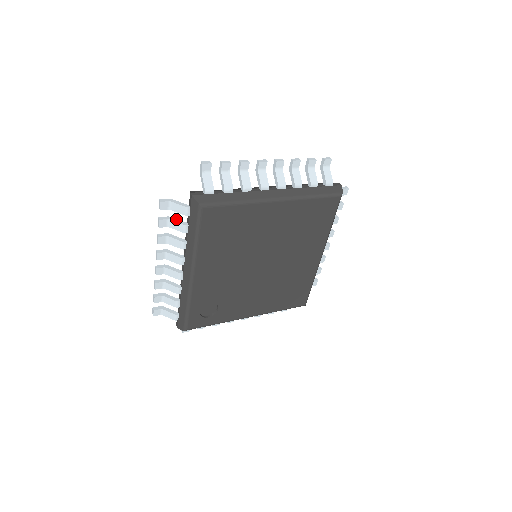
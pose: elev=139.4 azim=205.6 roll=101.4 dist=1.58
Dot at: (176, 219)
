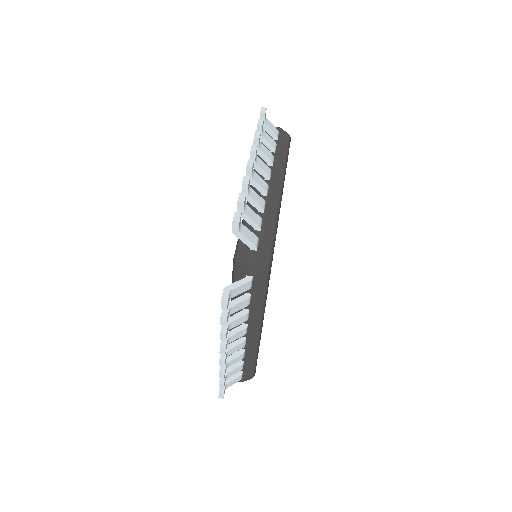
Dot at: (233, 301)
